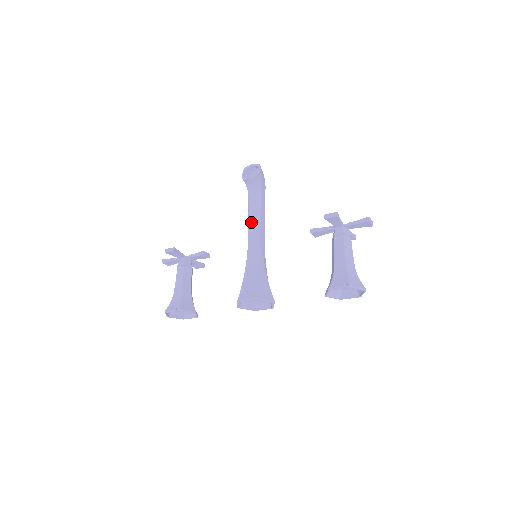
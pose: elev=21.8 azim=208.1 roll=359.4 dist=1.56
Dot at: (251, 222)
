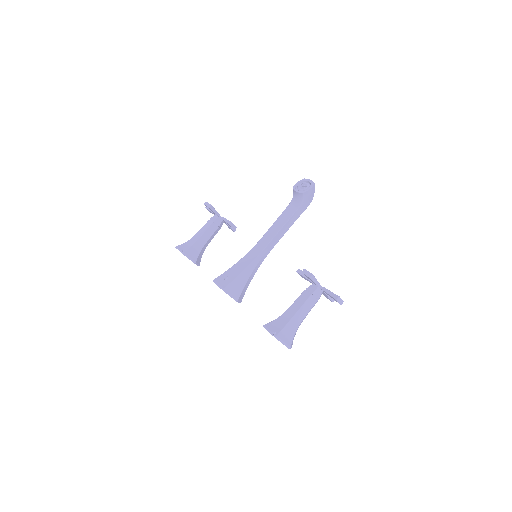
Dot at: (273, 227)
